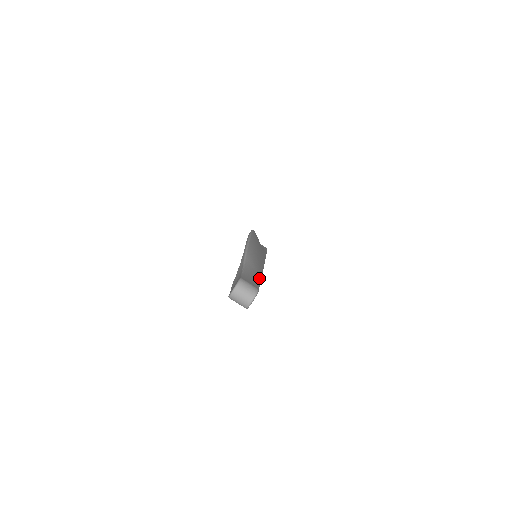
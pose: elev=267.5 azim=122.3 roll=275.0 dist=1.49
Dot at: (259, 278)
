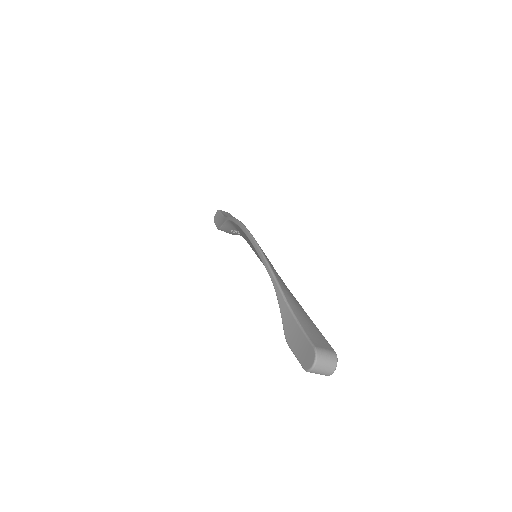
Dot at: (309, 317)
